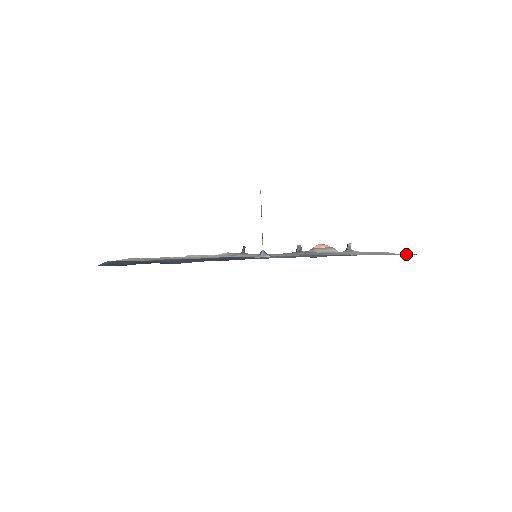
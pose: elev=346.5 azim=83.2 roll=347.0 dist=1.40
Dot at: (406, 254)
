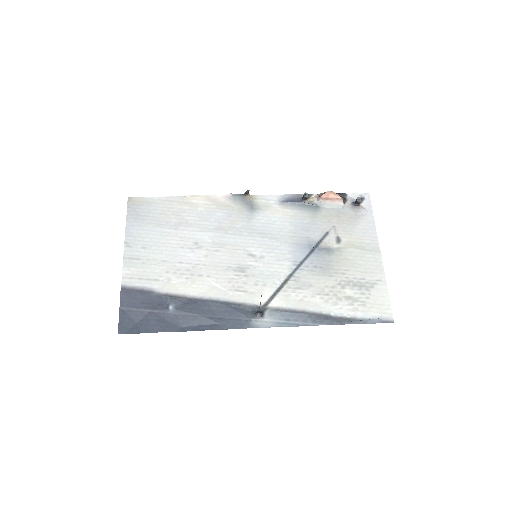
Dot at: (385, 313)
